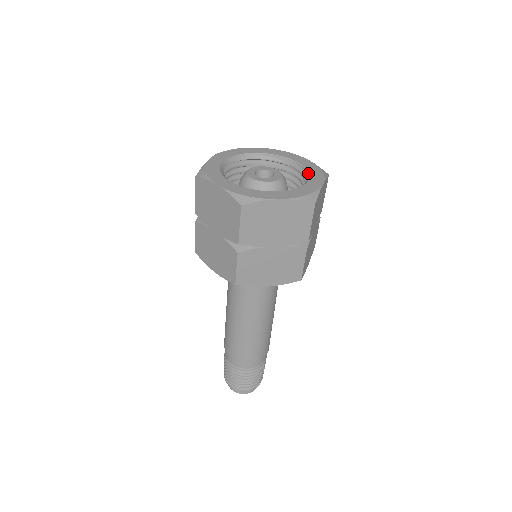
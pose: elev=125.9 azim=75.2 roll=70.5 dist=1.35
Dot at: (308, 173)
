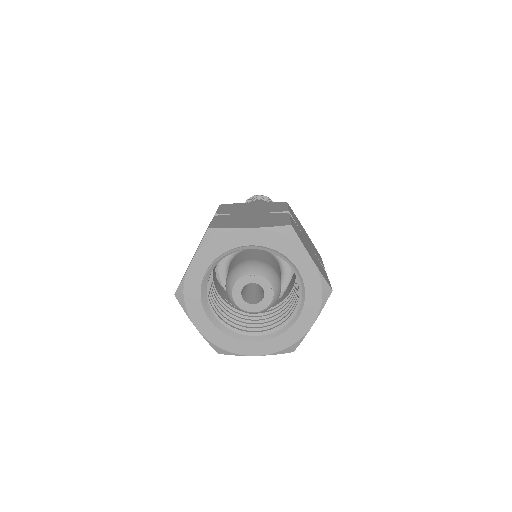
Dot at: (283, 256)
